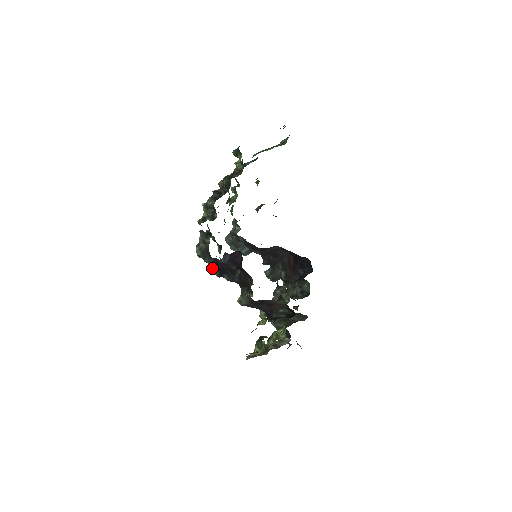
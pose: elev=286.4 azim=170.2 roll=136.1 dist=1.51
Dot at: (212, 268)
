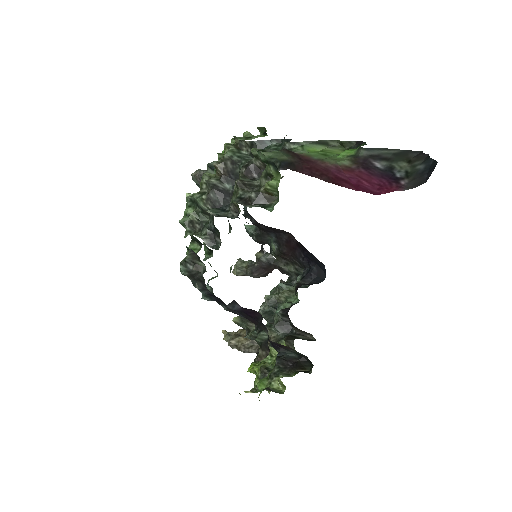
Dot at: (206, 298)
